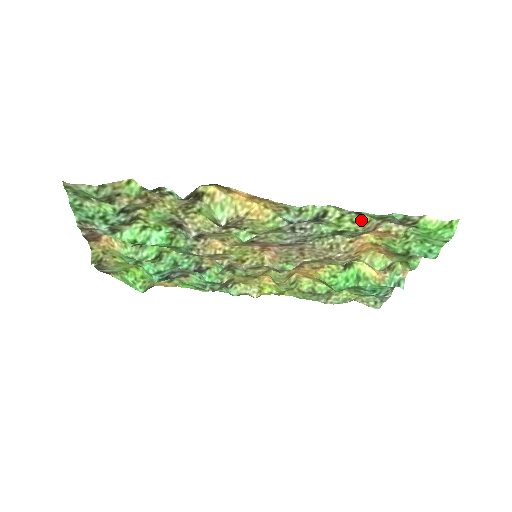
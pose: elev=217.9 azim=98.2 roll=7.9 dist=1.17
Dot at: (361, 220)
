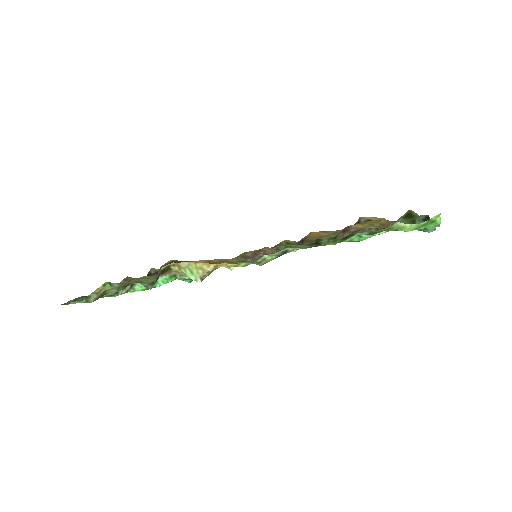
Dot at: occluded
